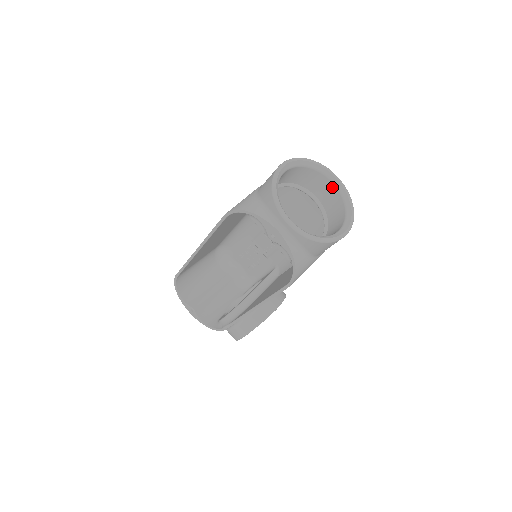
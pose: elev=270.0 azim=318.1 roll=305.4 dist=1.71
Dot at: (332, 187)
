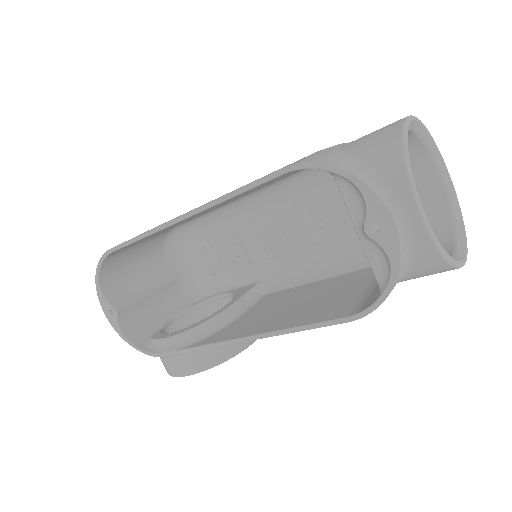
Dot at: (437, 186)
